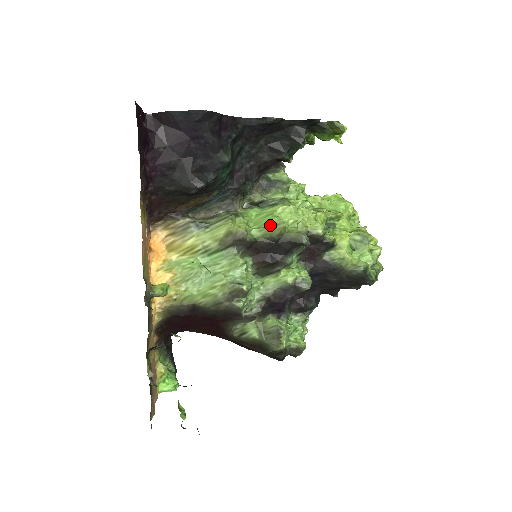
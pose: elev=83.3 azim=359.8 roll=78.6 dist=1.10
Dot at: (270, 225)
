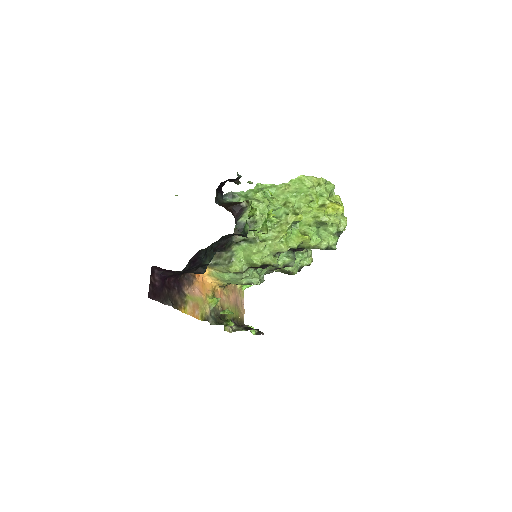
Dot at: (252, 264)
